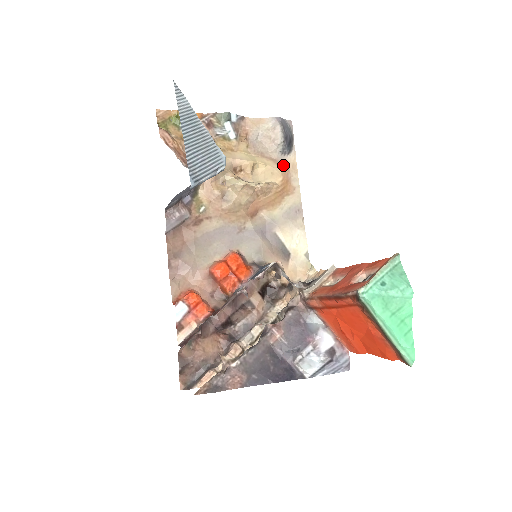
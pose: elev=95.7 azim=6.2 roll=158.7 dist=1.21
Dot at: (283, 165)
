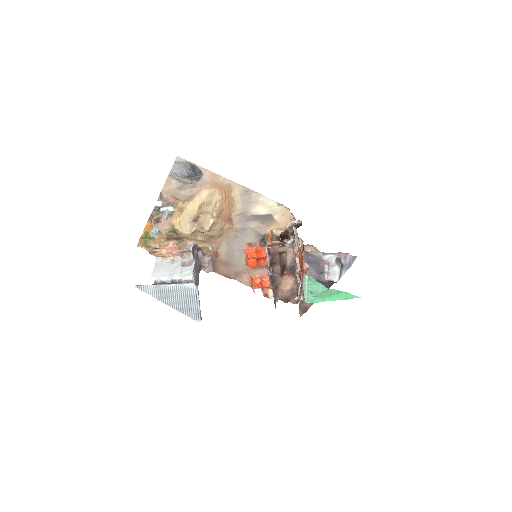
Dot at: (208, 183)
